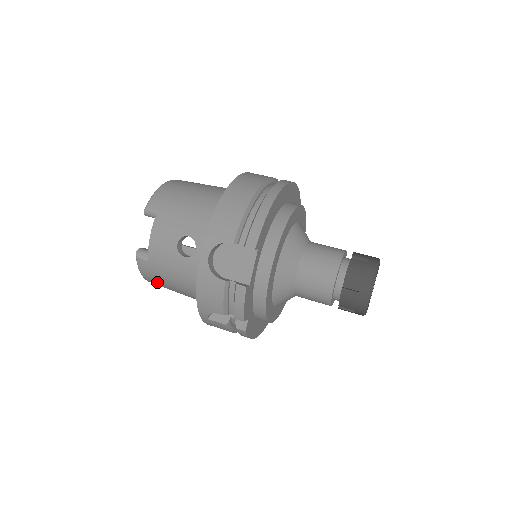
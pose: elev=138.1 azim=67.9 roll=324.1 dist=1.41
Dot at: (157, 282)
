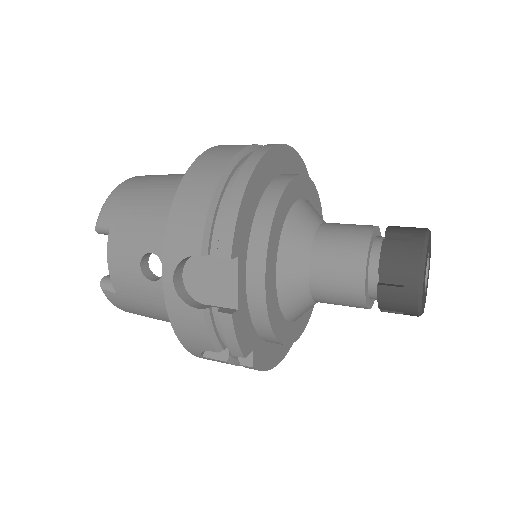
Dot at: (138, 314)
